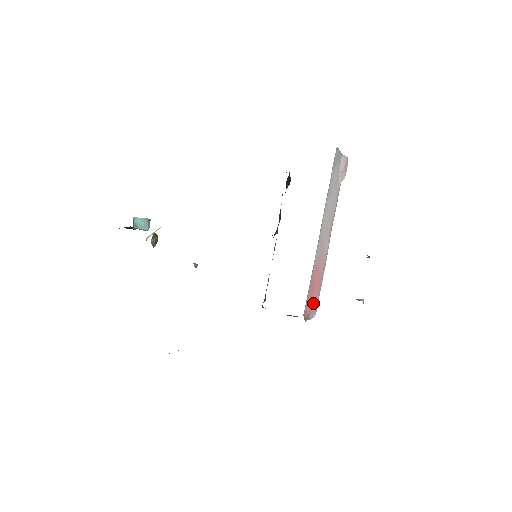
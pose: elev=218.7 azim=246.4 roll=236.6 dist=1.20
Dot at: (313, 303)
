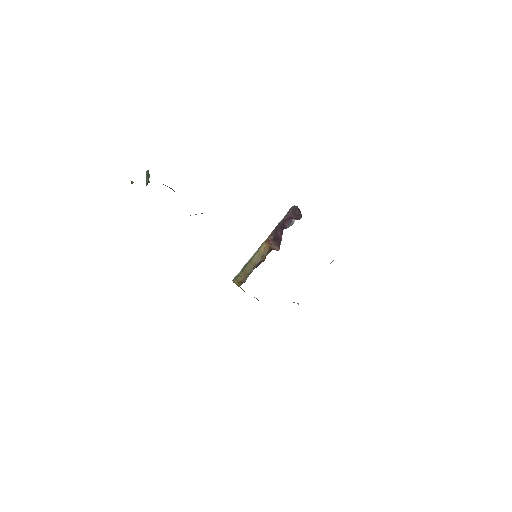
Dot at: occluded
